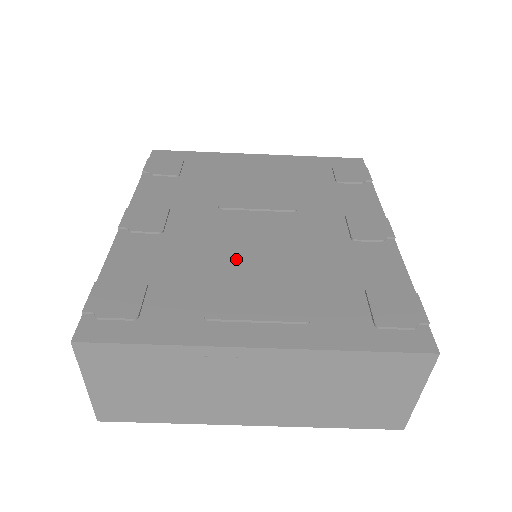
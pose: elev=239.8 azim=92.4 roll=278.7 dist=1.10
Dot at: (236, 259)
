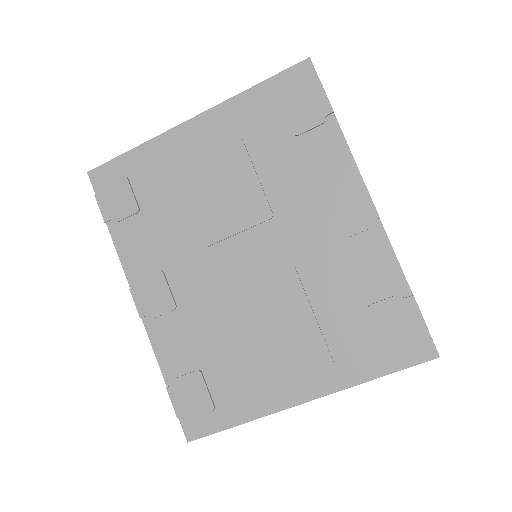
Dot at: (251, 317)
